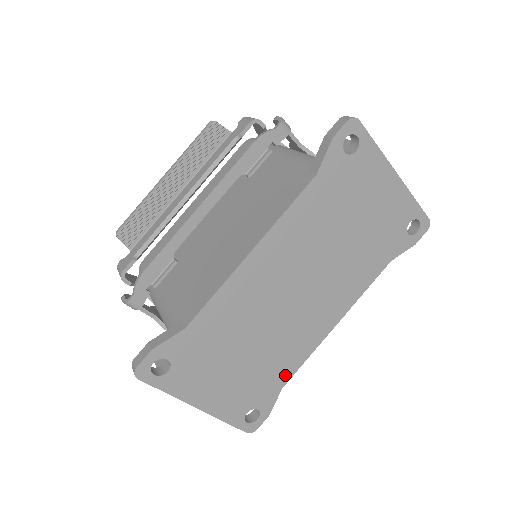
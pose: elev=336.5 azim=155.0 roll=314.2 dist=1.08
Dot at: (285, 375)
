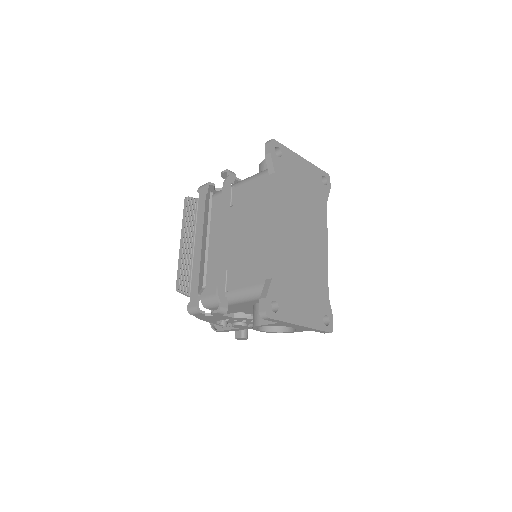
Dot at: (325, 288)
